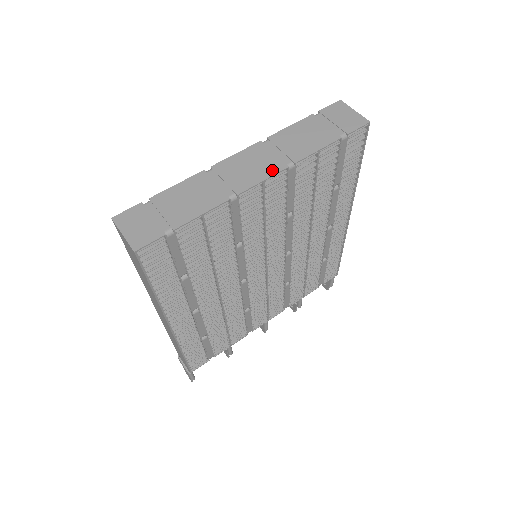
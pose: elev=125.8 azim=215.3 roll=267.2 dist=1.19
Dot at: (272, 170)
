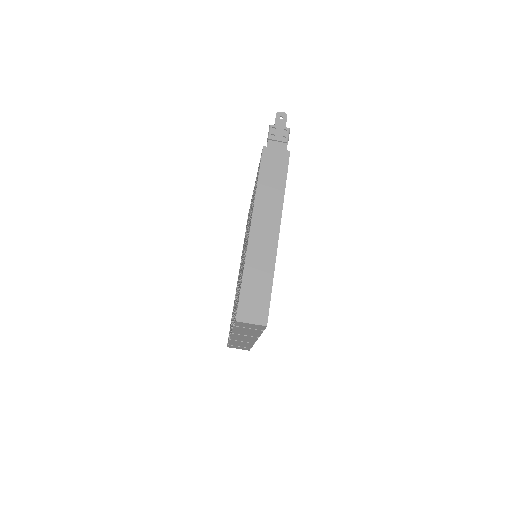
Dot at: (254, 339)
